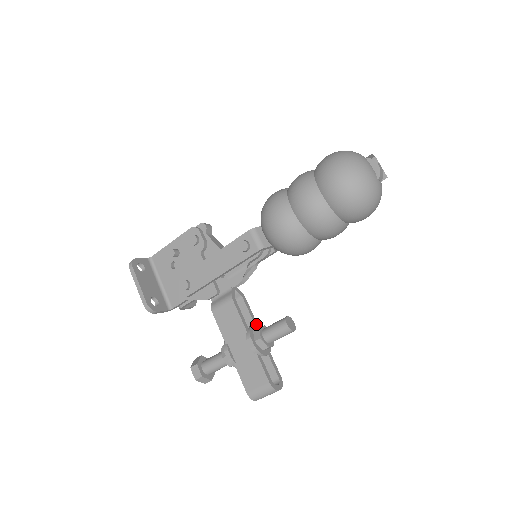
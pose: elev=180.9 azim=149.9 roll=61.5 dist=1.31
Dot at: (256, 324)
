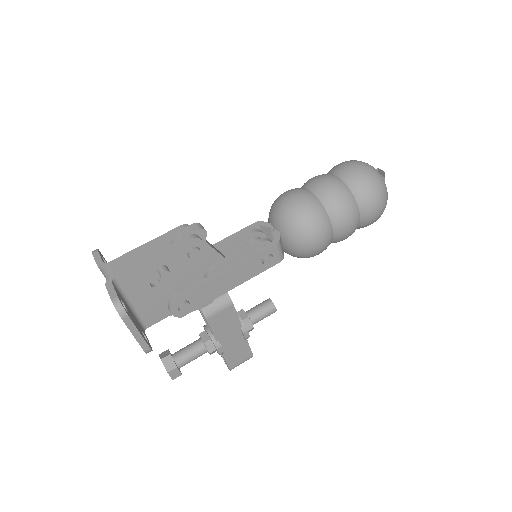
Dot at: (236, 311)
